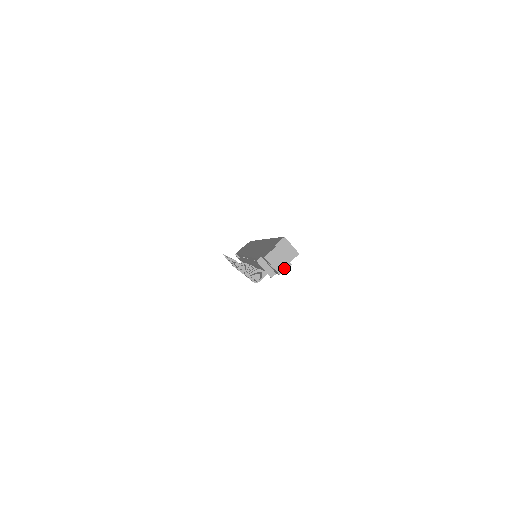
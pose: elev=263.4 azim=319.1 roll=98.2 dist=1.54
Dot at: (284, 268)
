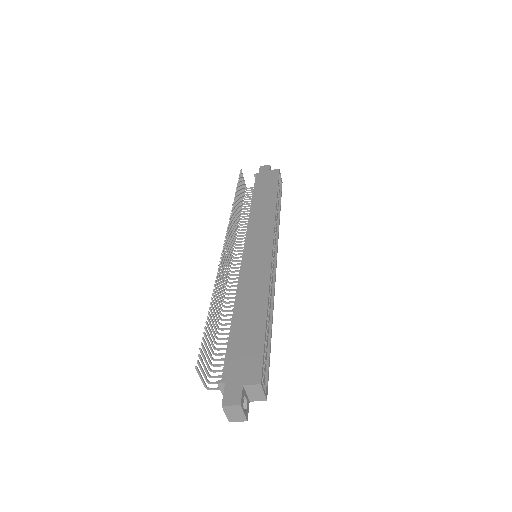
Dot at: (237, 420)
